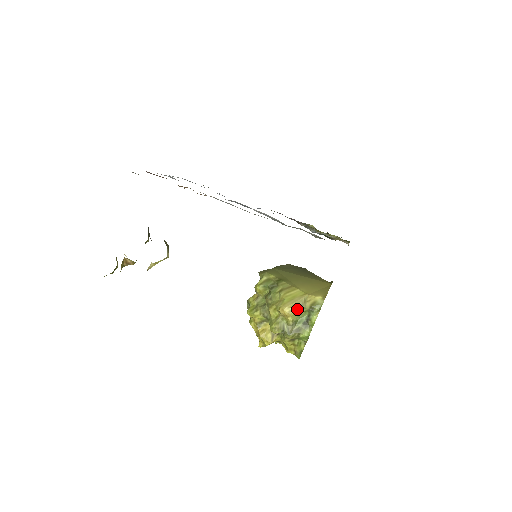
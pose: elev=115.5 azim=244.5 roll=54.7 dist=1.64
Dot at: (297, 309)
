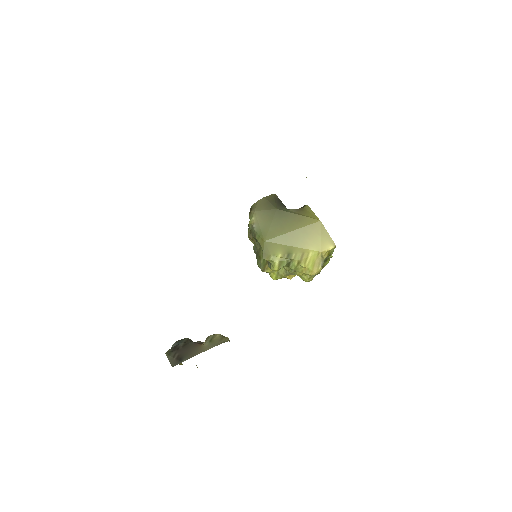
Dot at: occluded
